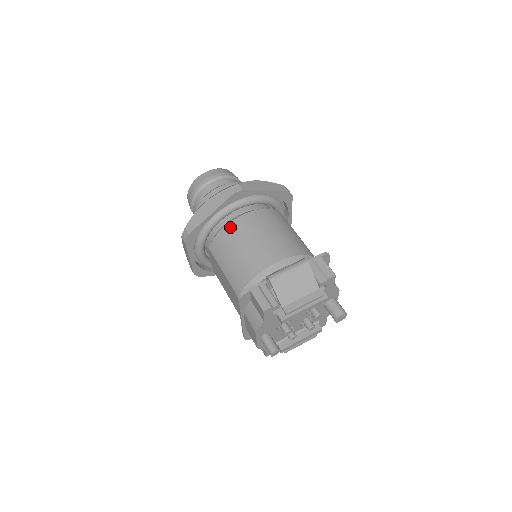
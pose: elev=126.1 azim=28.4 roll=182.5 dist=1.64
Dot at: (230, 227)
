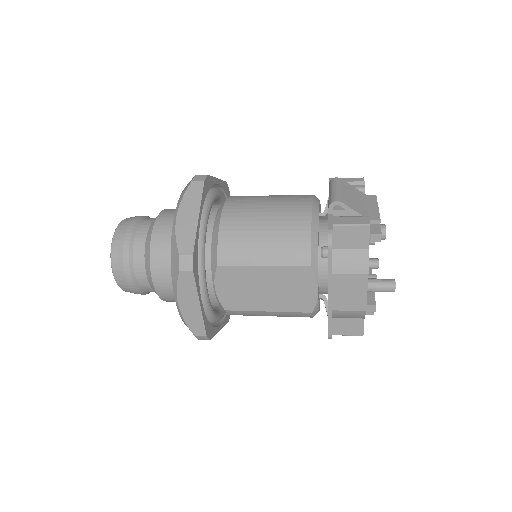
Dot at: (227, 219)
